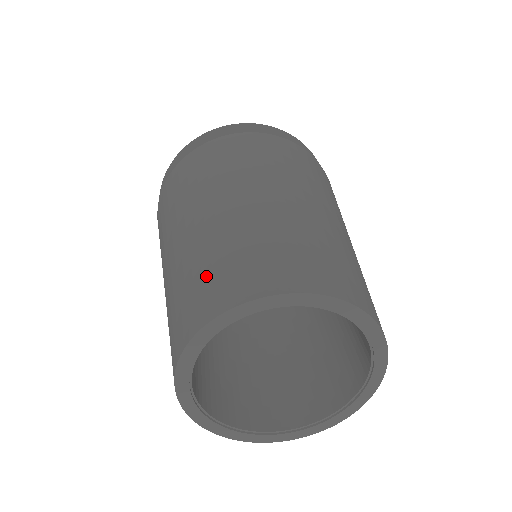
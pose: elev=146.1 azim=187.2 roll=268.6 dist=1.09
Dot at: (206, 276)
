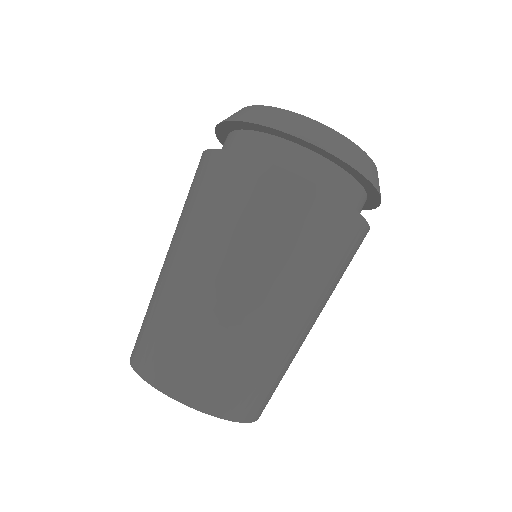
Dot at: (149, 332)
